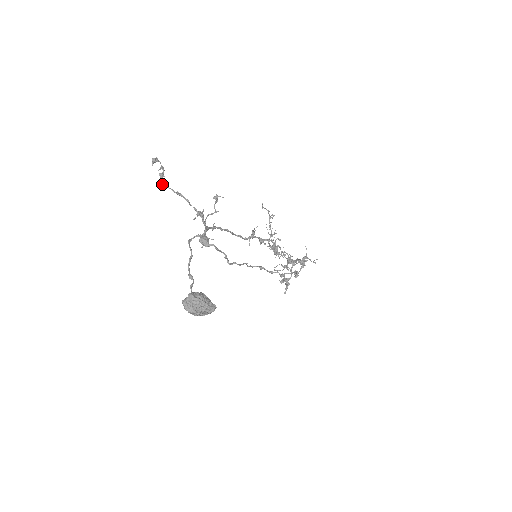
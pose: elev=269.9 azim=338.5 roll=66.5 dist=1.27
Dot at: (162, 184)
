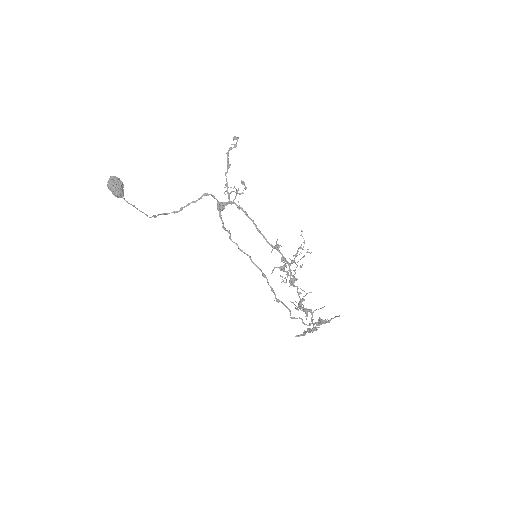
Dot at: (227, 154)
